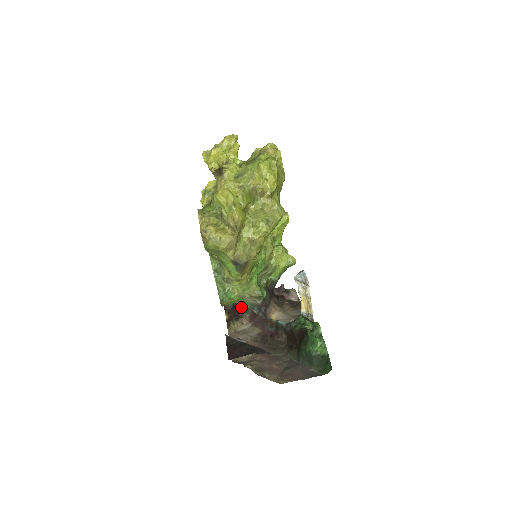
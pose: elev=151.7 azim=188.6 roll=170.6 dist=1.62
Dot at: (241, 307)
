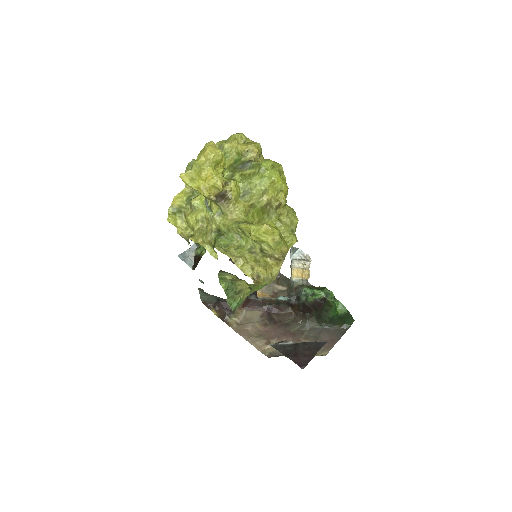
Dot at: occluded
